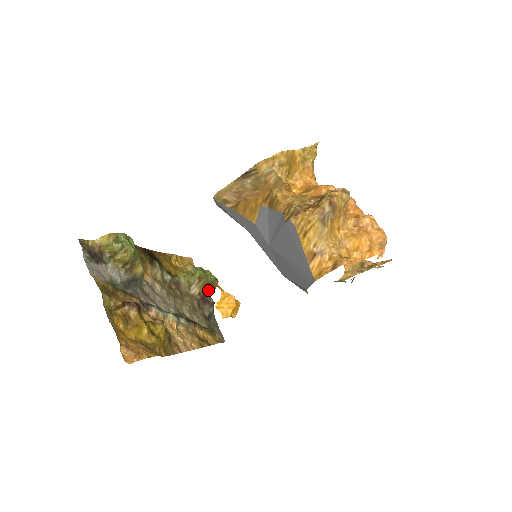
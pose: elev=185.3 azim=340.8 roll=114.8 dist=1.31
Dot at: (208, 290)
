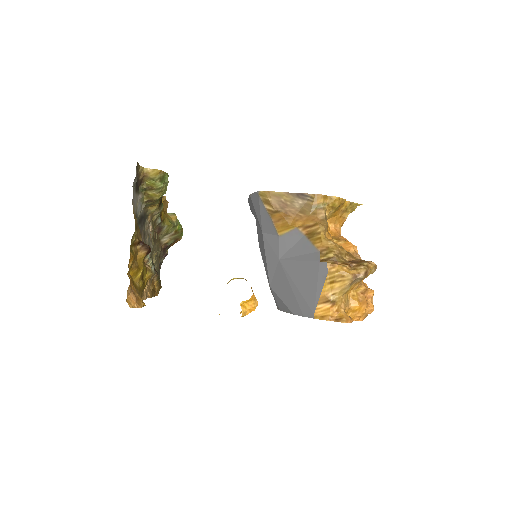
Dot at: occluded
